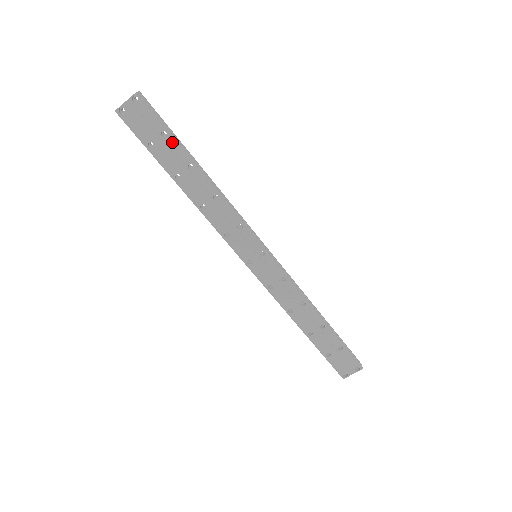
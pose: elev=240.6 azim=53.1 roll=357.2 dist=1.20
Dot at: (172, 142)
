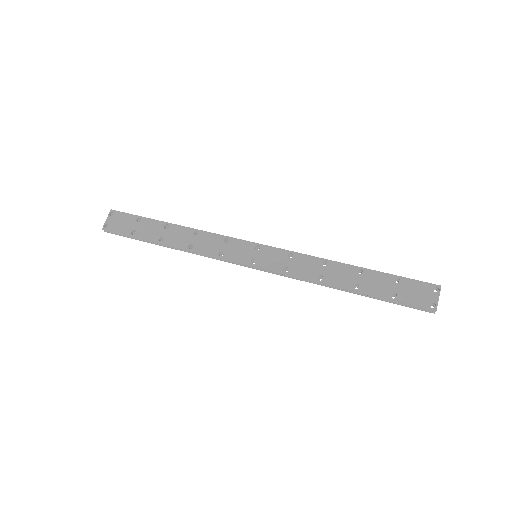
Dot at: (146, 221)
